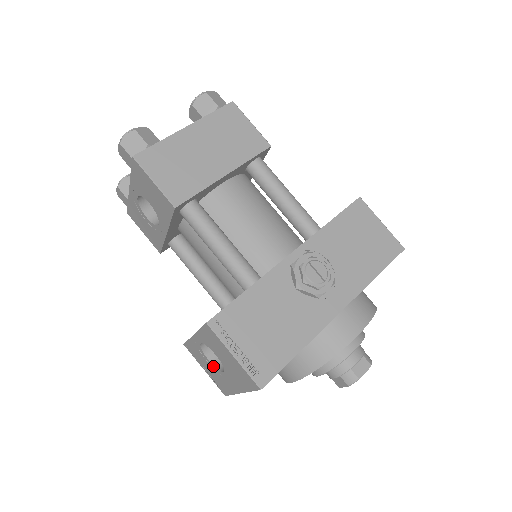
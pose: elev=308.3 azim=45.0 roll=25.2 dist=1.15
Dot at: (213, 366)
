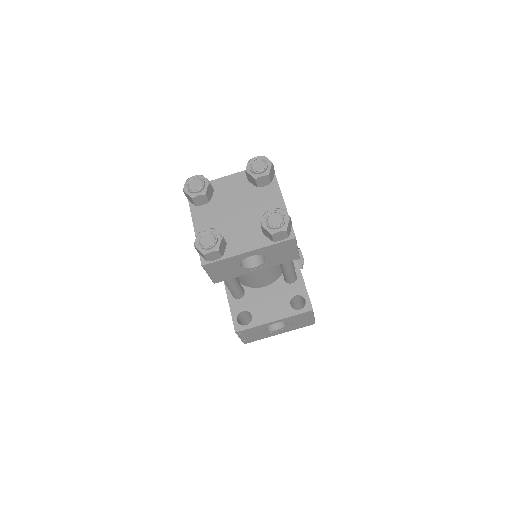
Dot at: (266, 331)
